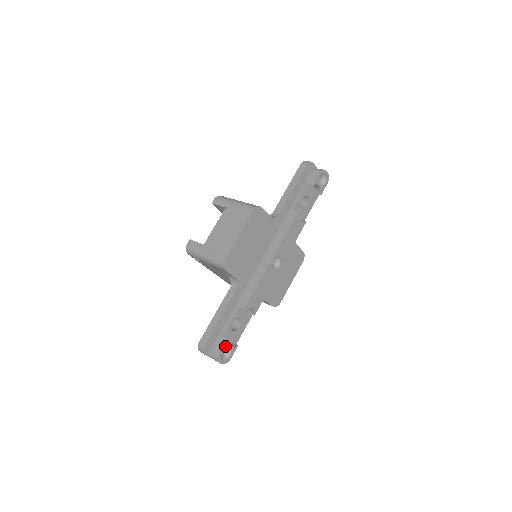
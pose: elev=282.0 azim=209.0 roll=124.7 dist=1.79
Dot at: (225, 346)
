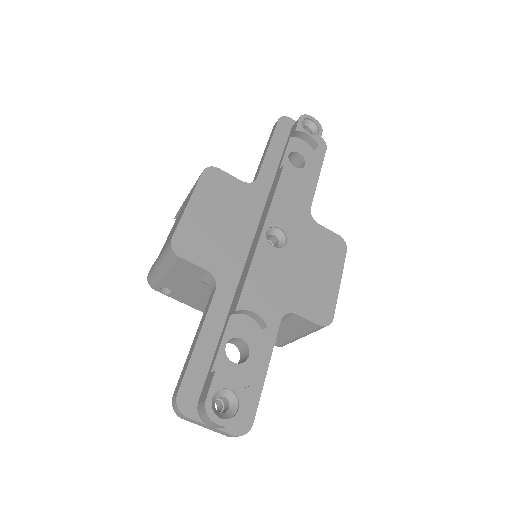
Dot at: (216, 385)
